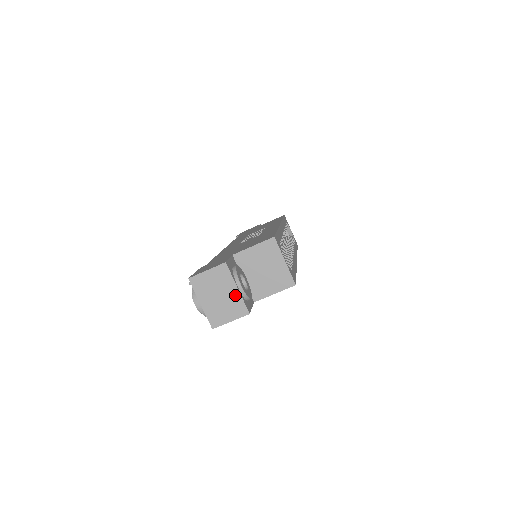
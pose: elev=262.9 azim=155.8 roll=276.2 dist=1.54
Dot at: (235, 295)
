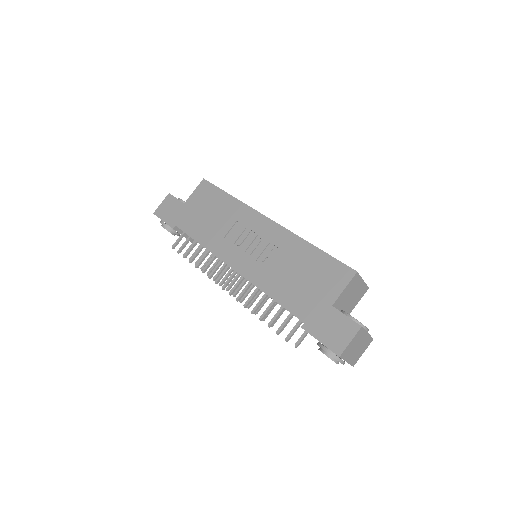
Dot at: (366, 338)
